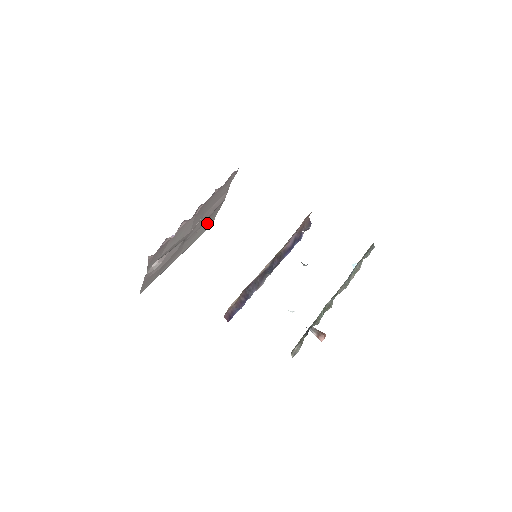
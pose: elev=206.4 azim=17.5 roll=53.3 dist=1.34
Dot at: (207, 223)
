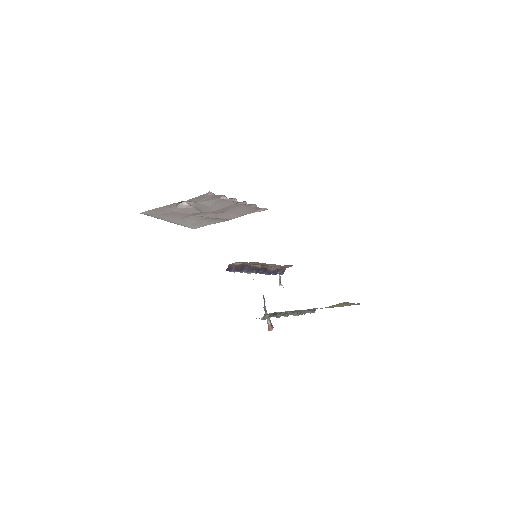
Dot at: (202, 223)
